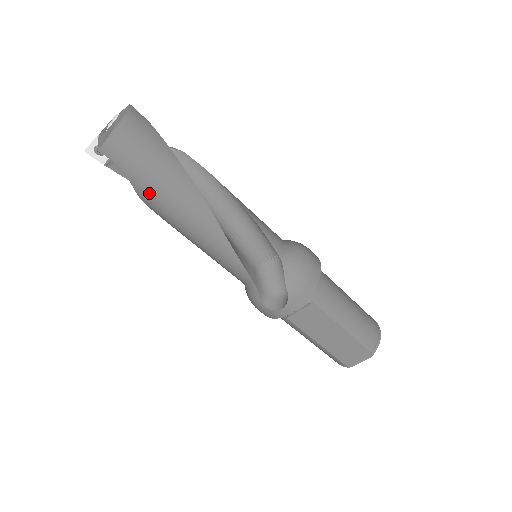
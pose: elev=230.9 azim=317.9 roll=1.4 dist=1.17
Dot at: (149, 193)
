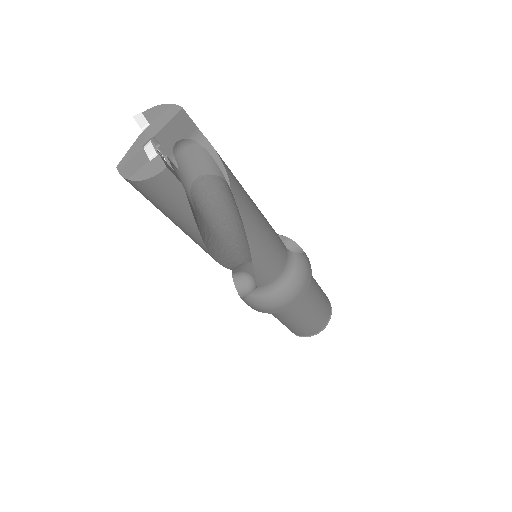
Dot at: occluded
